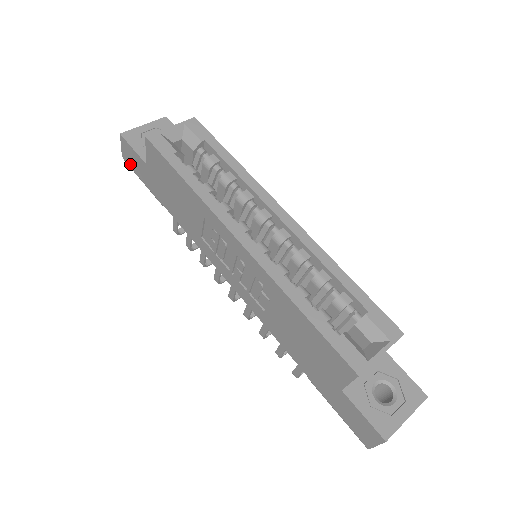
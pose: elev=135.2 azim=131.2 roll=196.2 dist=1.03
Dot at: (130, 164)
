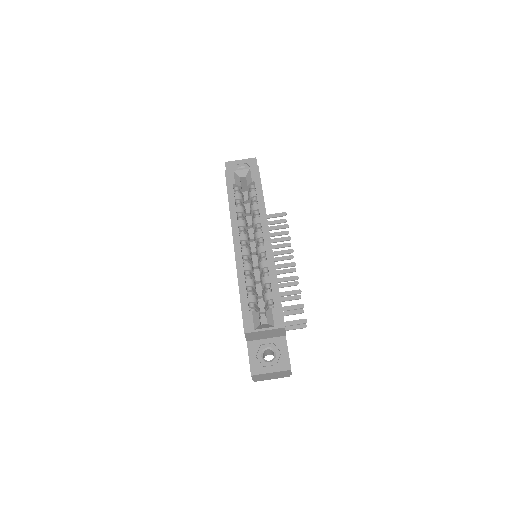
Dot at: occluded
